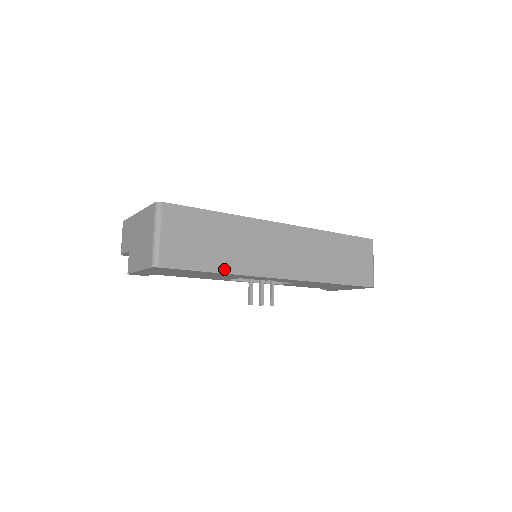
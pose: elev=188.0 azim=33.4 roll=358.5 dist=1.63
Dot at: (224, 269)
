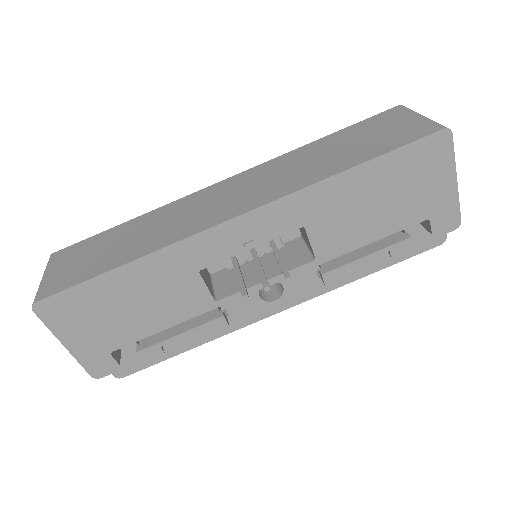
Dot at: (132, 258)
